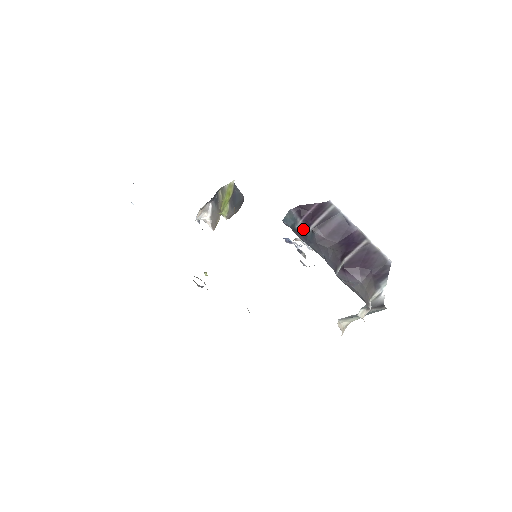
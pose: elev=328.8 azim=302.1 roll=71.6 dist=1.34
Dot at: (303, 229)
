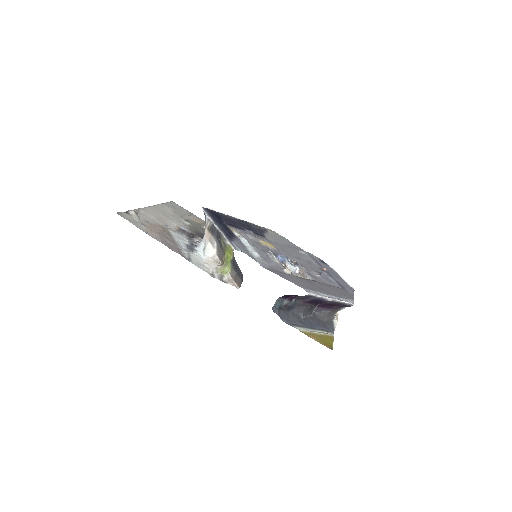
Dot at: (288, 304)
